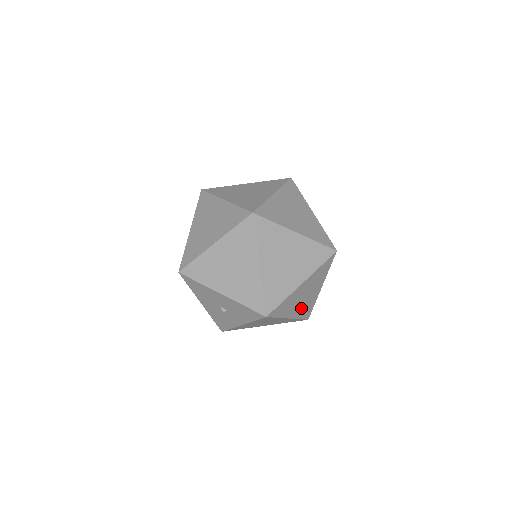
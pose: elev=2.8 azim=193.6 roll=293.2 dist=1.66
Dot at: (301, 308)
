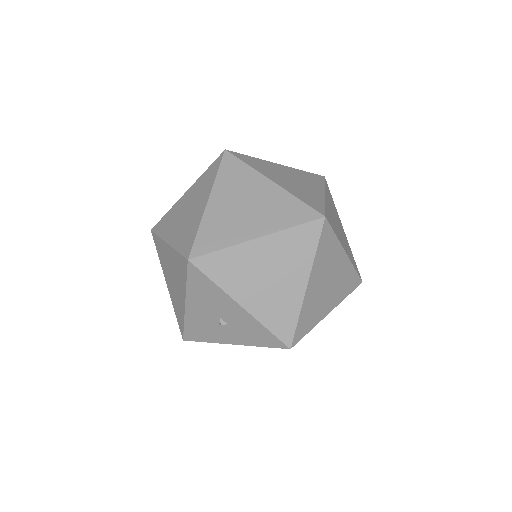
Dot at: occluded
